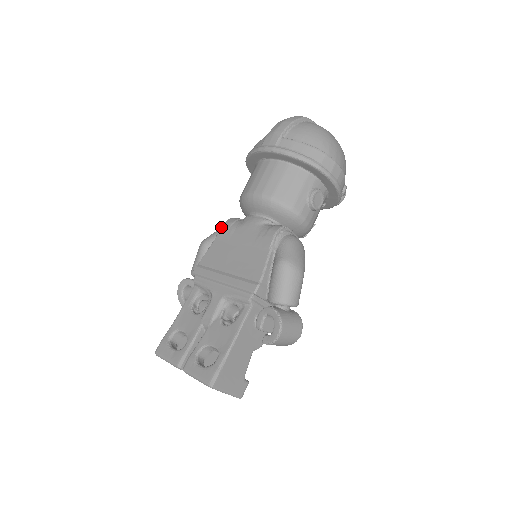
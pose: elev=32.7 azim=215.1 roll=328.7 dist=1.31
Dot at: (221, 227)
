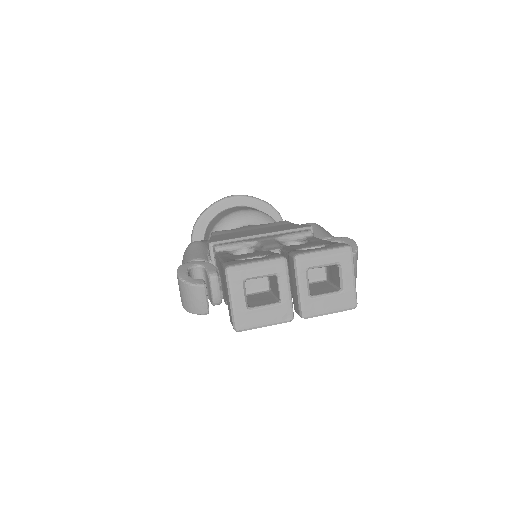
Dot at: occluded
